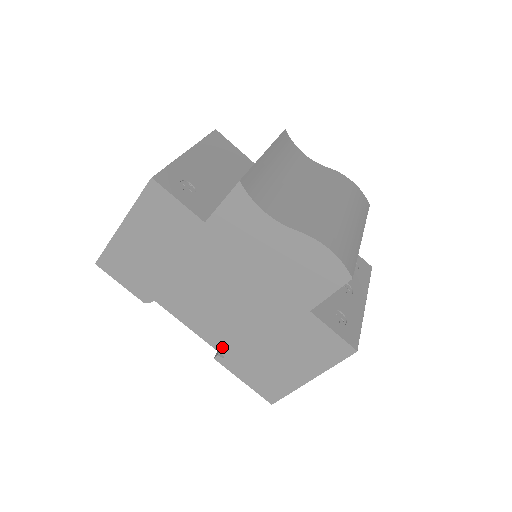
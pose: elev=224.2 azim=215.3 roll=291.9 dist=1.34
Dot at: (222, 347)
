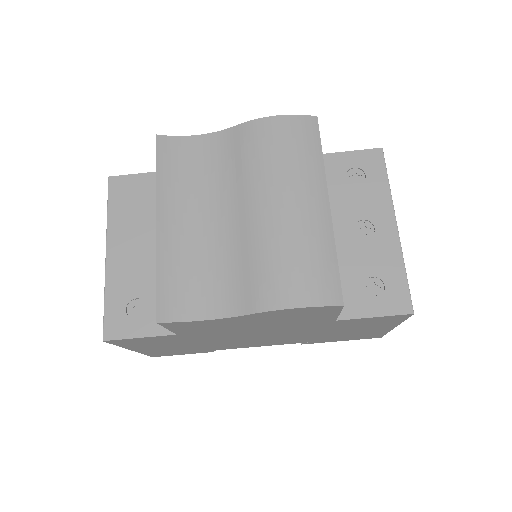
Dot at: (298, 342)
